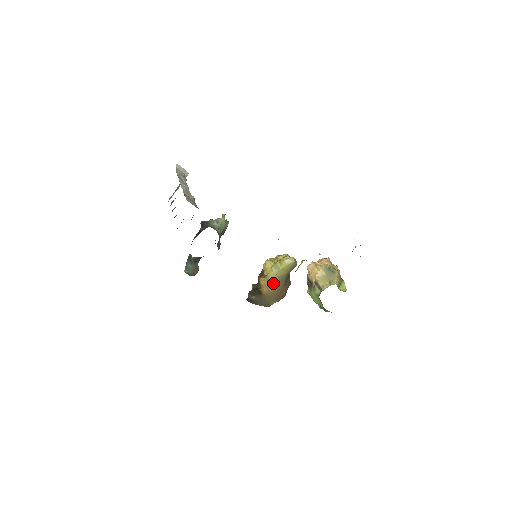
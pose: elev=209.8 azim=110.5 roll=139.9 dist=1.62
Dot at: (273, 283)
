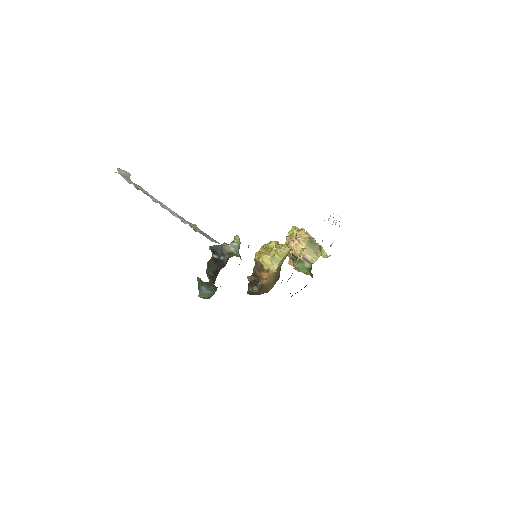
Dot at: (274, 274)
